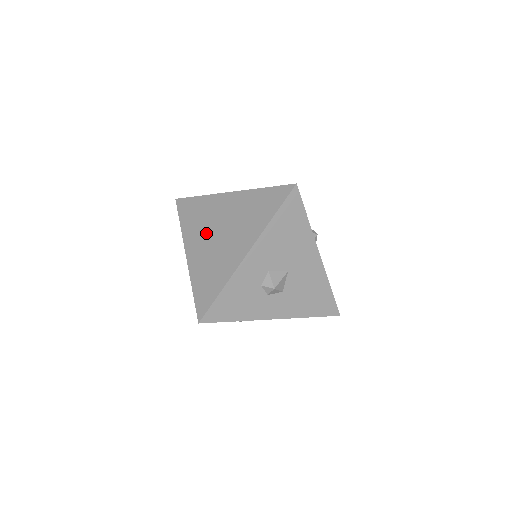
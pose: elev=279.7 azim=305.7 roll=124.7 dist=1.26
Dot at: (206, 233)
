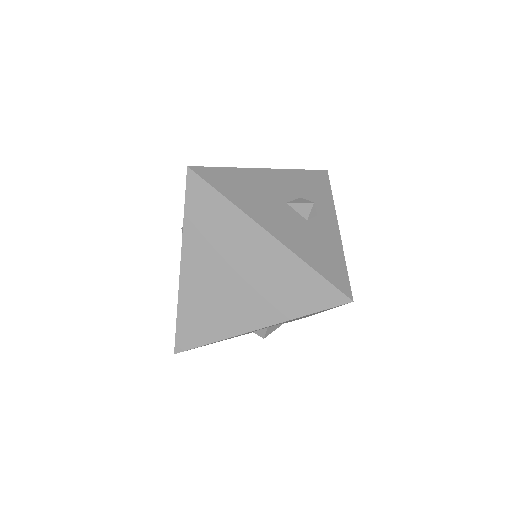
Dot at: (217, 262)
